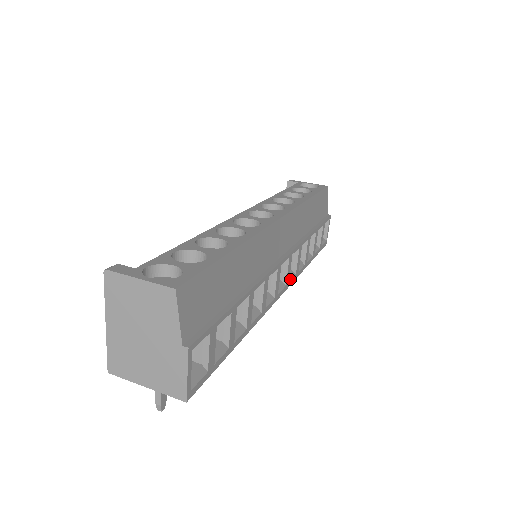
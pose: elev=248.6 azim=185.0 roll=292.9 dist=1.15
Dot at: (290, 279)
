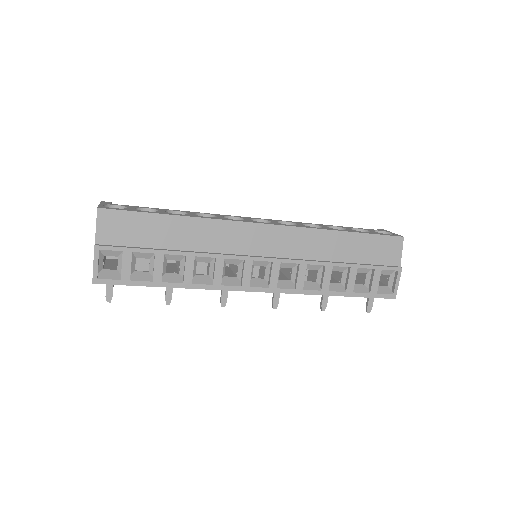
Dot at: (282, 287)
